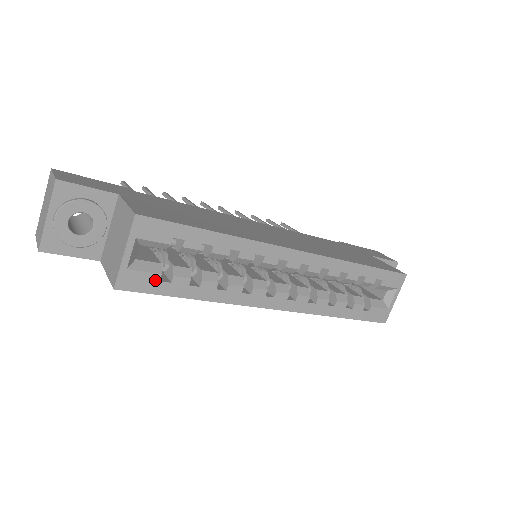
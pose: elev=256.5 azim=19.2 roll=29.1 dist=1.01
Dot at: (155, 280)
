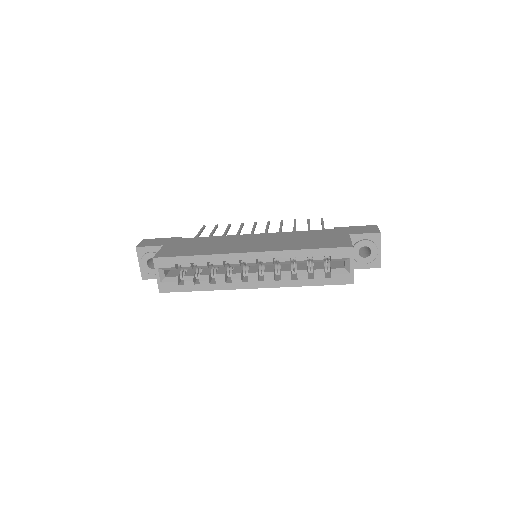
Dot at: (176, 285)
